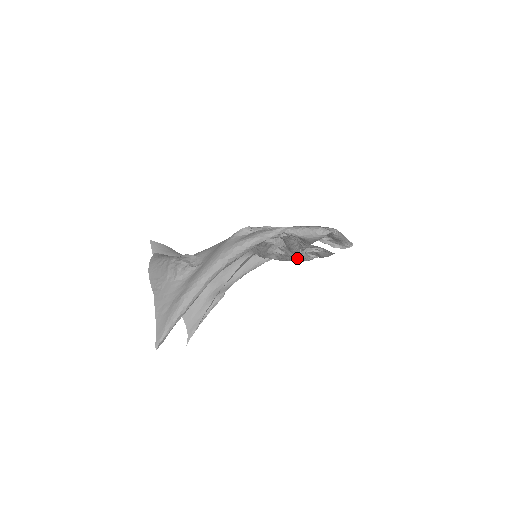
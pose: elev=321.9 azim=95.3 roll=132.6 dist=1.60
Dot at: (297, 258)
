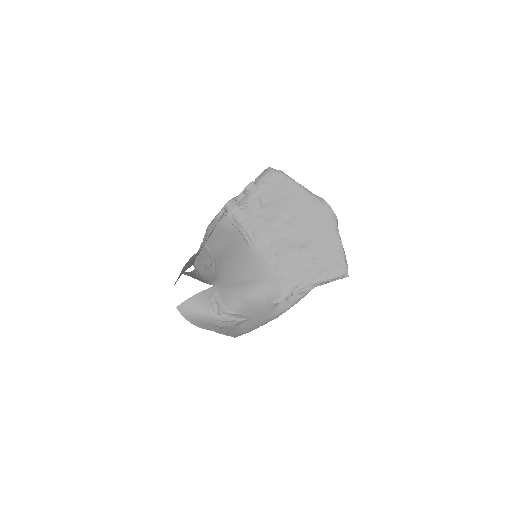
Dot at: occluded
